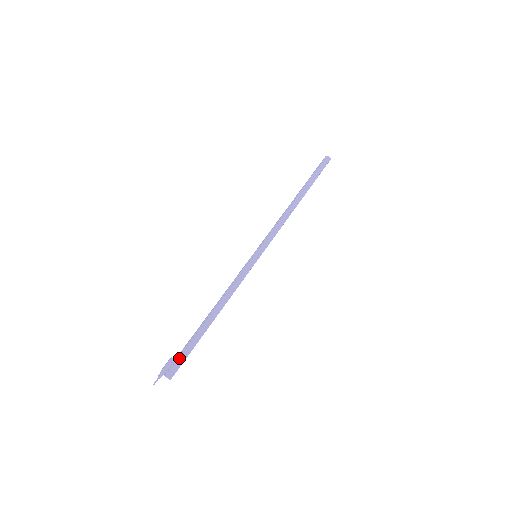
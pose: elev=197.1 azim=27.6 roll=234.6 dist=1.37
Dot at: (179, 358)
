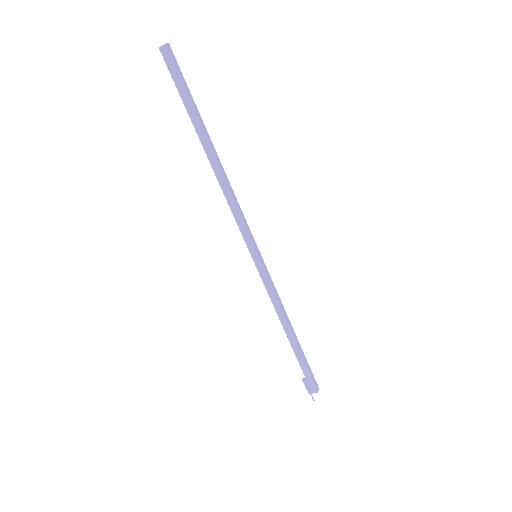
Dot at: (306, 378)
